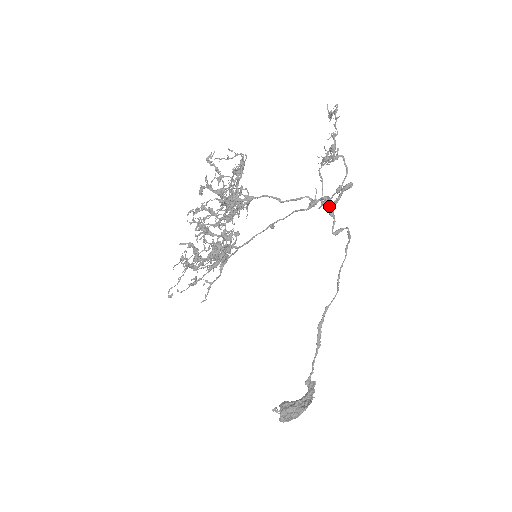
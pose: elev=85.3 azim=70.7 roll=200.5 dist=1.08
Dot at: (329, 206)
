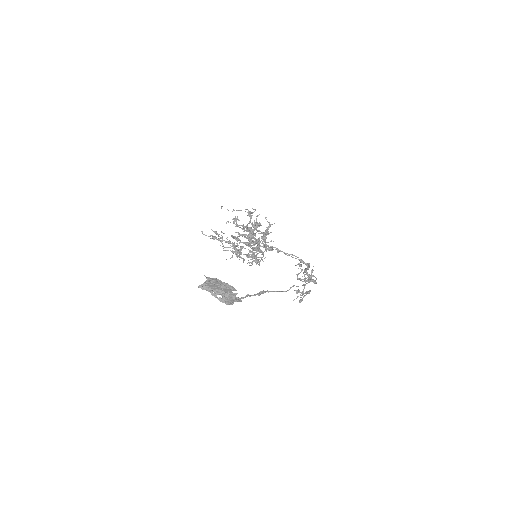
Dot at: (308, 266)
